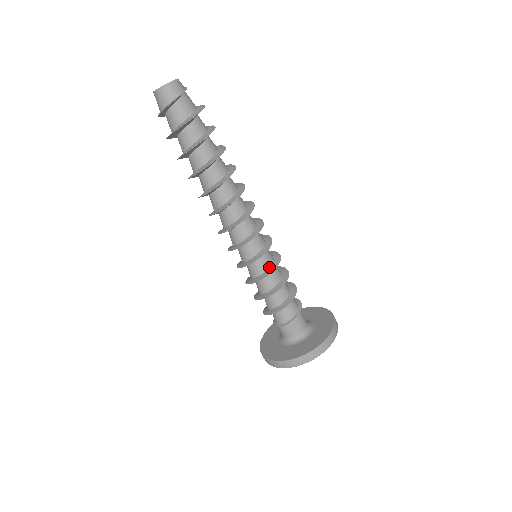
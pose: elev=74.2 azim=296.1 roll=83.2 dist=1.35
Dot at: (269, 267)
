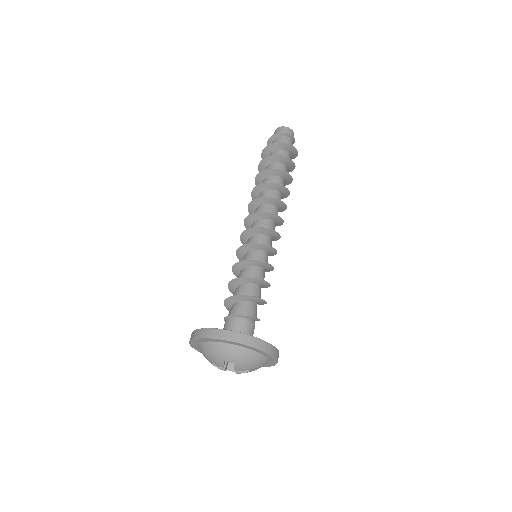
Dot at: occluded
